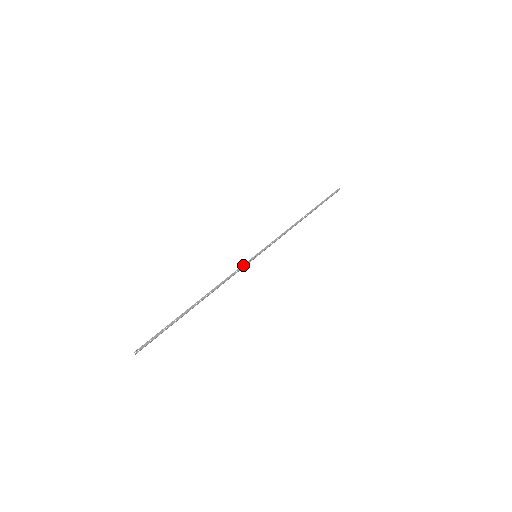
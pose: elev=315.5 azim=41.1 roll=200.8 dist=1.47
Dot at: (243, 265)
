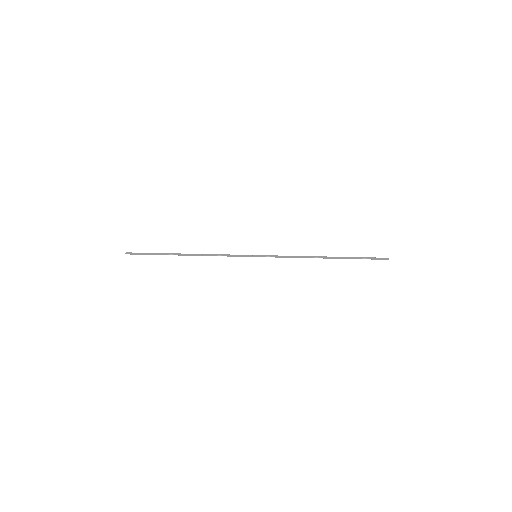
Dot at: (240, 255)
